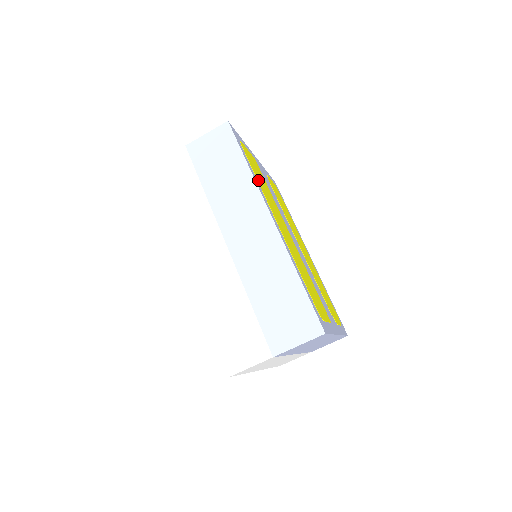
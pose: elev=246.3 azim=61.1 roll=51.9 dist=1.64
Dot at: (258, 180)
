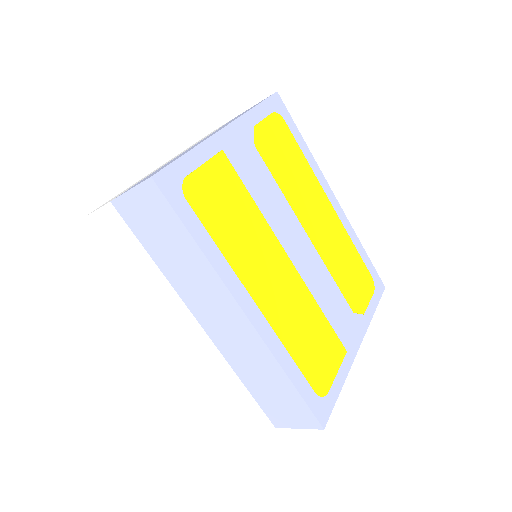
Dot at: (222, 244)
